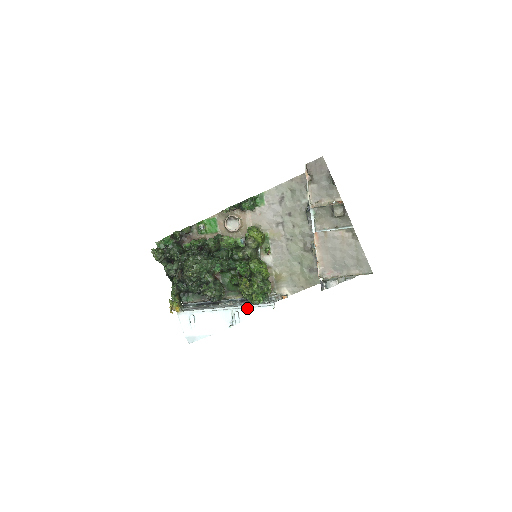
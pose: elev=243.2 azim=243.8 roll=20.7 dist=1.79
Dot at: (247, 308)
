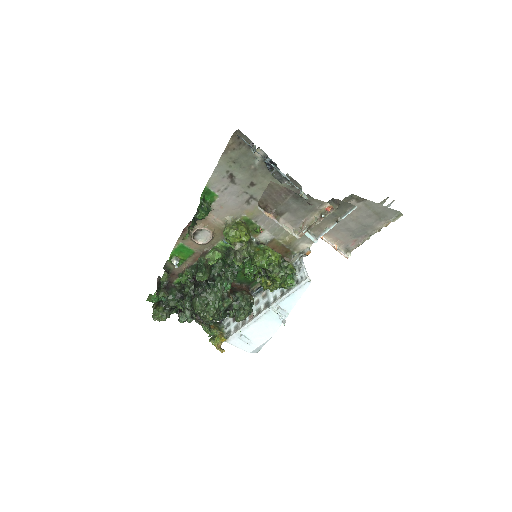
Dot at: (285, 299)
